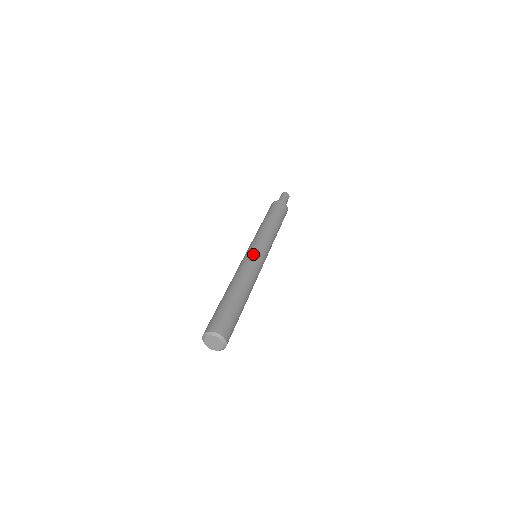
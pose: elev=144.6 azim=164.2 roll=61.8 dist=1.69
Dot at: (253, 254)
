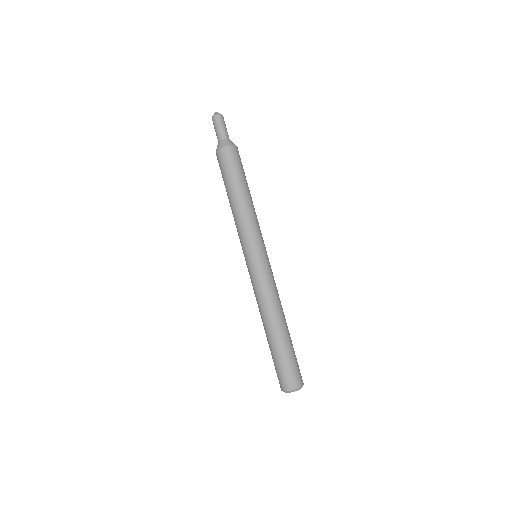
Dot at: (263, 267)
